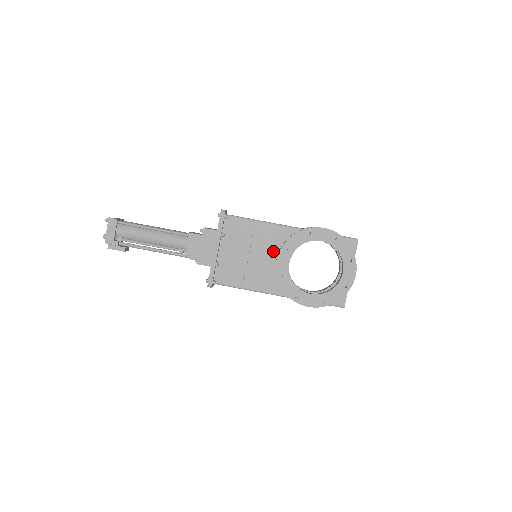
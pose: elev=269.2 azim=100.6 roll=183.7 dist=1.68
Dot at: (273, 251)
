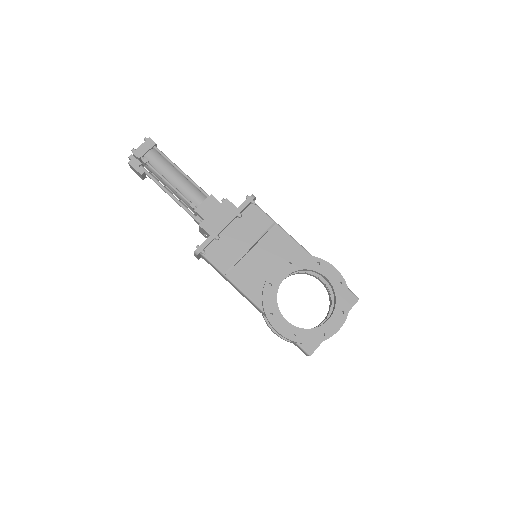
Dot at: (275, 260)
